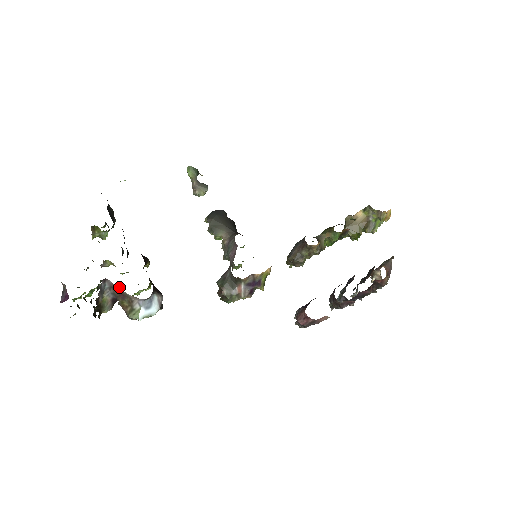
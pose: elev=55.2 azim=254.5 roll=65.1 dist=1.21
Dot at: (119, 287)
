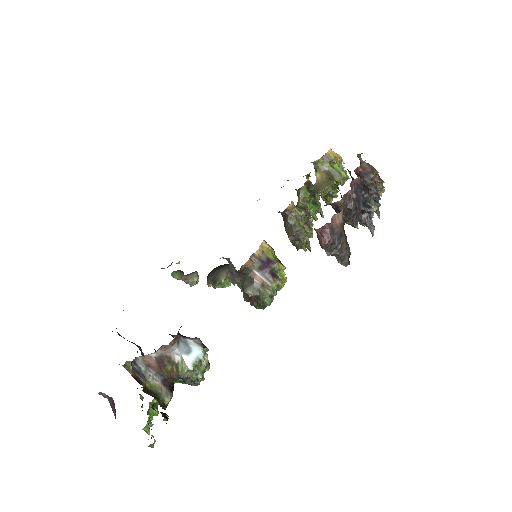
Dot at: occluded
